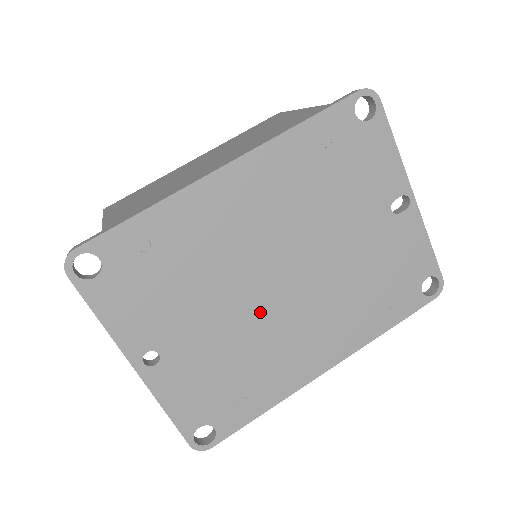
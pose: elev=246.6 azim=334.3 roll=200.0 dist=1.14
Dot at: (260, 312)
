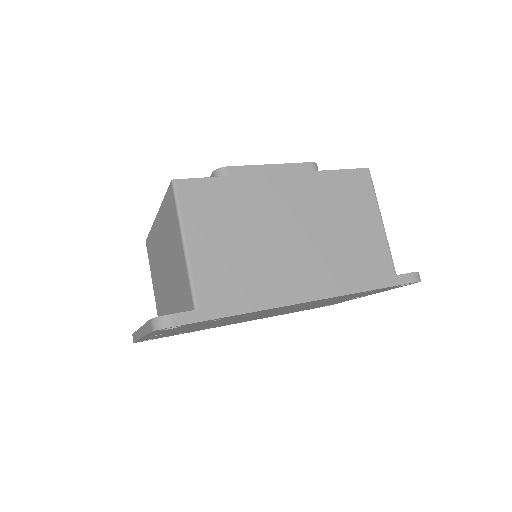
Dot at: (238, 320)
